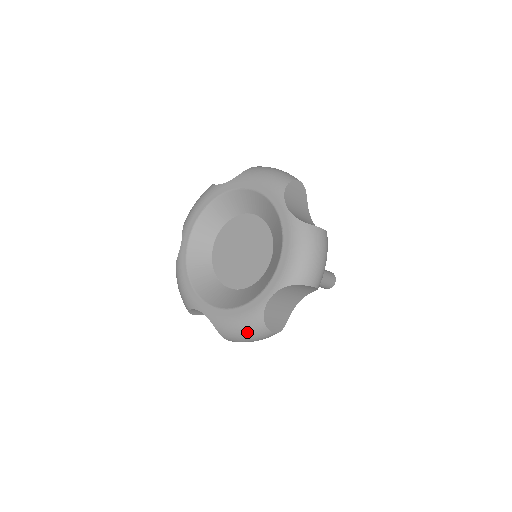
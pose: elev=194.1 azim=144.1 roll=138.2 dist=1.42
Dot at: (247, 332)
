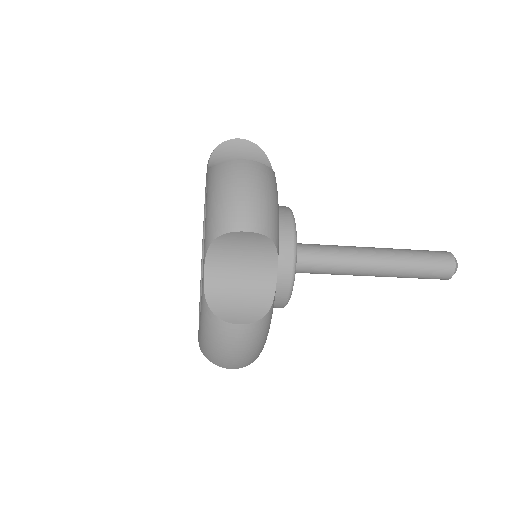
Dot at: (211, 338)
